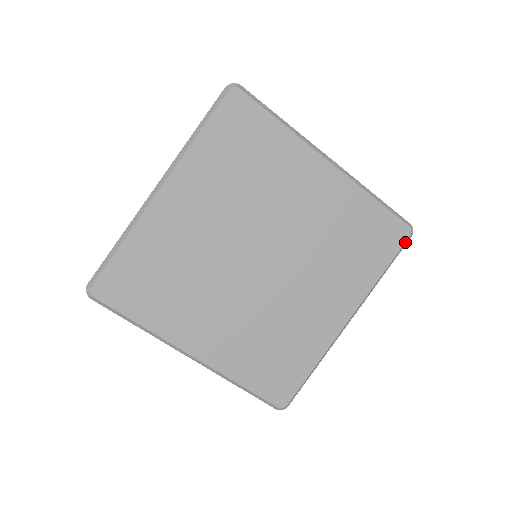
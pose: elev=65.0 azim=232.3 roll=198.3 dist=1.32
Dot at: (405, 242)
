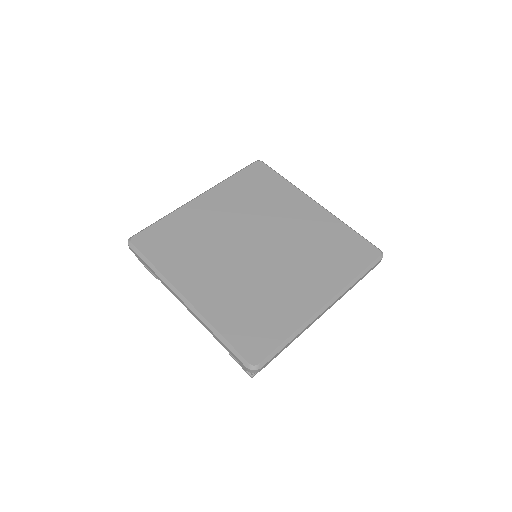
Dot at: (376, 259)
